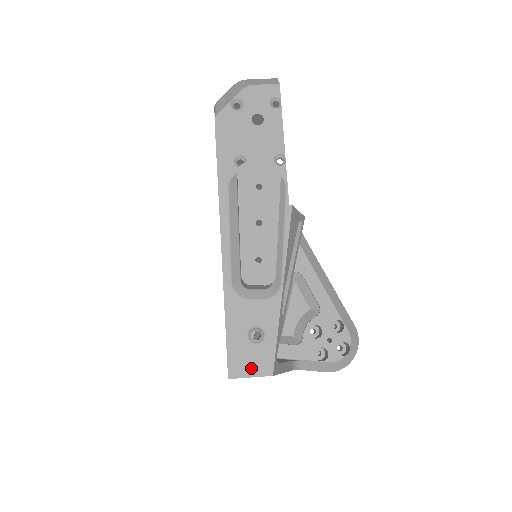
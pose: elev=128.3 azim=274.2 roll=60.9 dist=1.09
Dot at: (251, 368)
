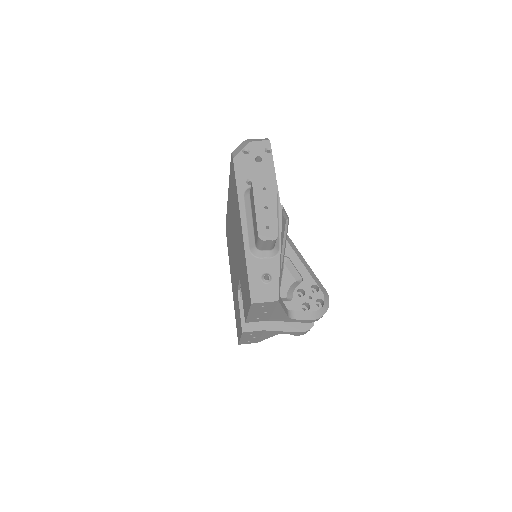
Dot at: (265, 297)
